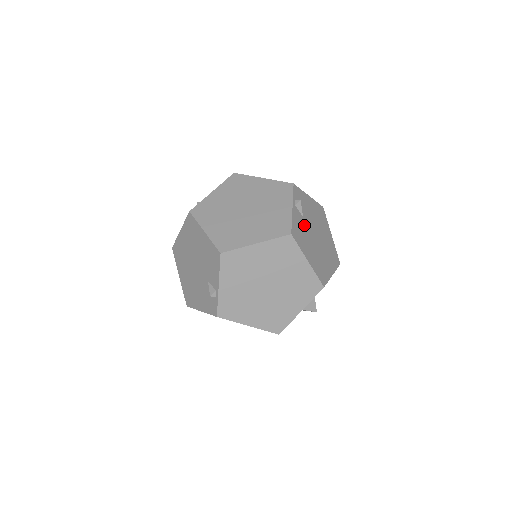
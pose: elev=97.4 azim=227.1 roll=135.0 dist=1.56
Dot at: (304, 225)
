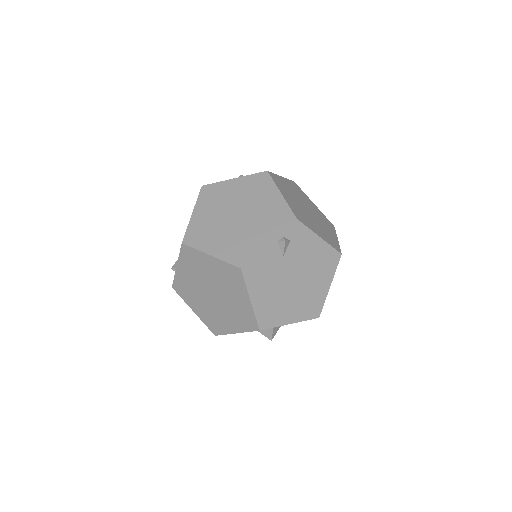
Dot at: (278, 265)
